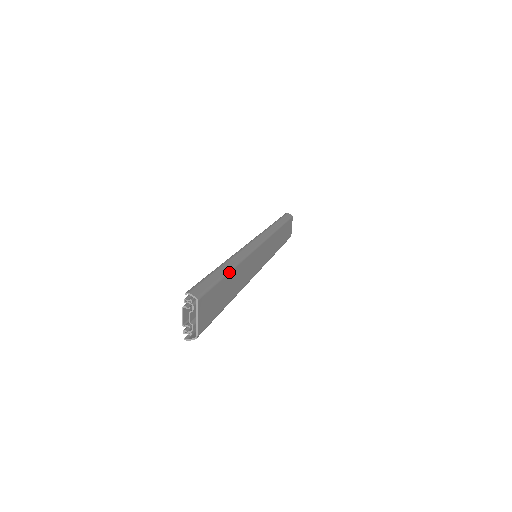
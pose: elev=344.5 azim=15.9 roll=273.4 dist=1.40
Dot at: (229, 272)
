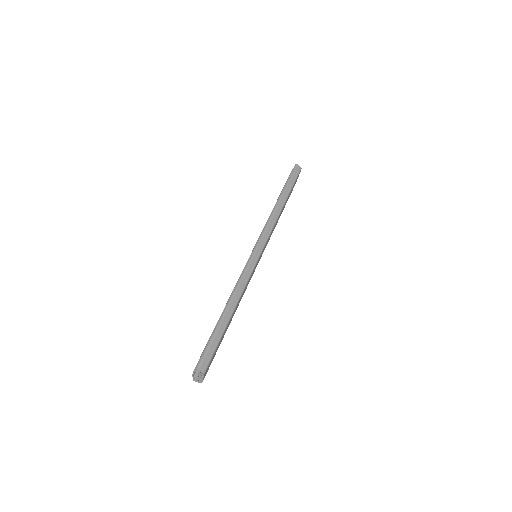
Dot at: (229, 320)
